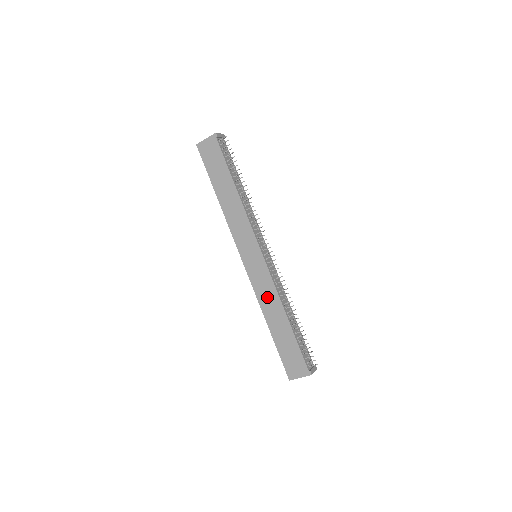
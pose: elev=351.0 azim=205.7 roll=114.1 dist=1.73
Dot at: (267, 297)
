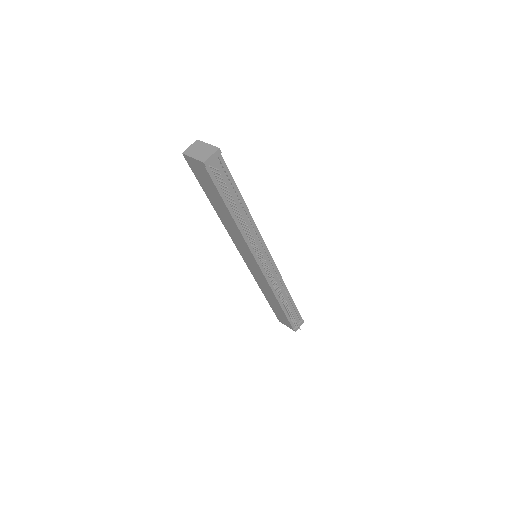
Dot at: (263, 286)
